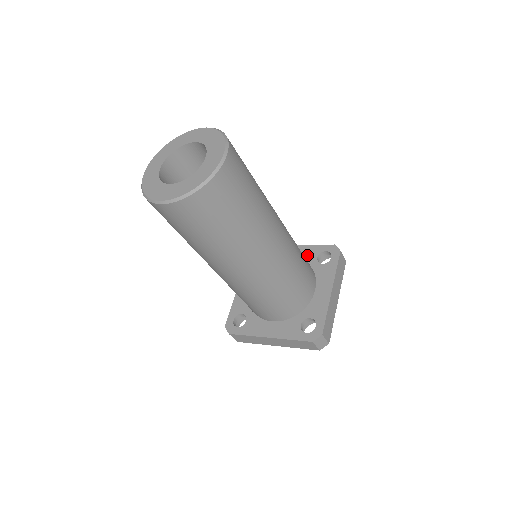
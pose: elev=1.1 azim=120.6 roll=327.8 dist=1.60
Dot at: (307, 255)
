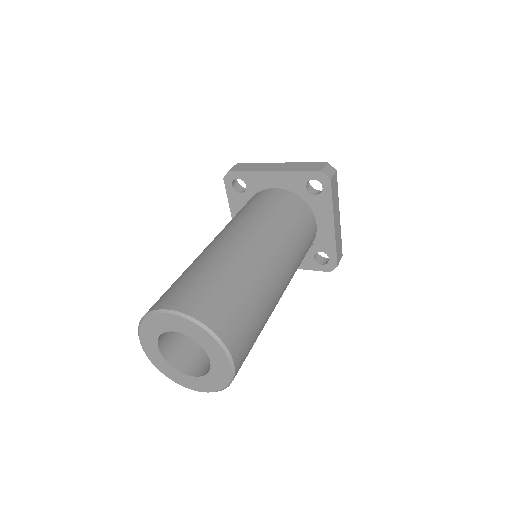
Dot at: (293, 184)
